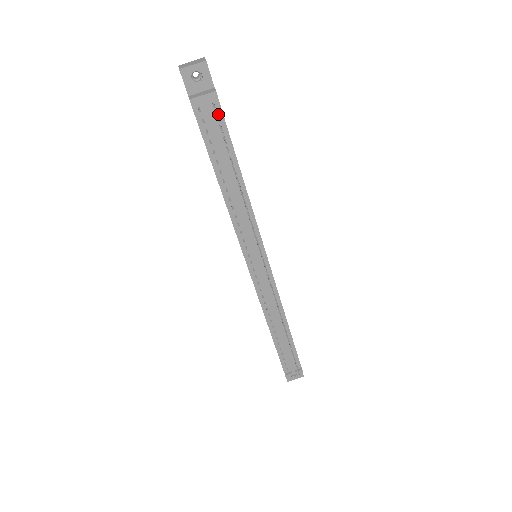
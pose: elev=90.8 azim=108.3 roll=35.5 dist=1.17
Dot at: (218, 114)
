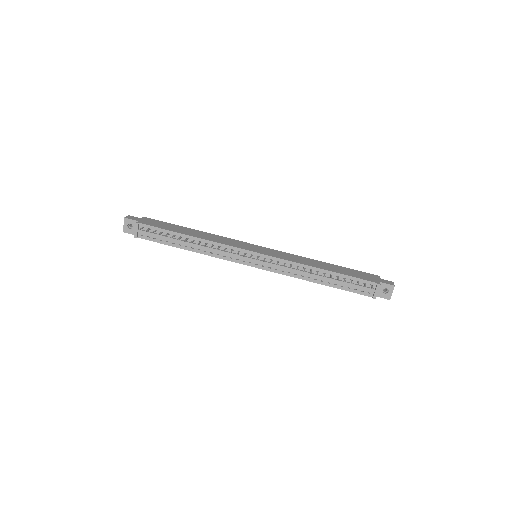
Dot at: (149, 228)
